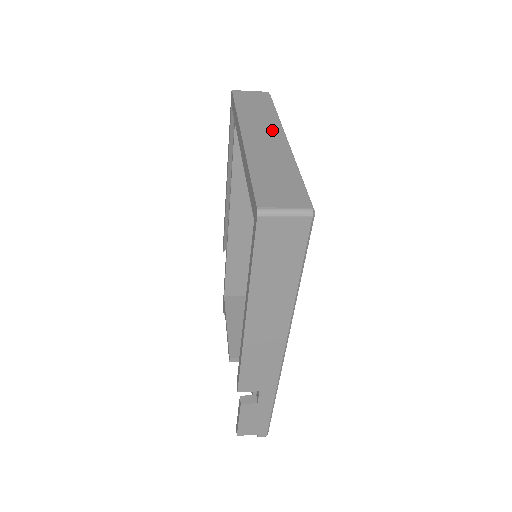
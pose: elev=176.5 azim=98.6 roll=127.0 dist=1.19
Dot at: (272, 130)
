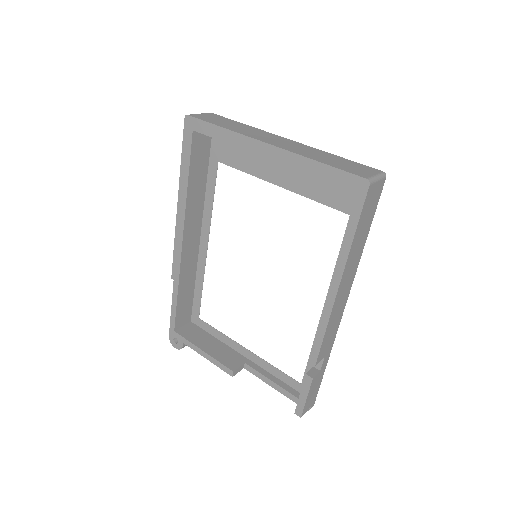
Dot at: (272, 136)
